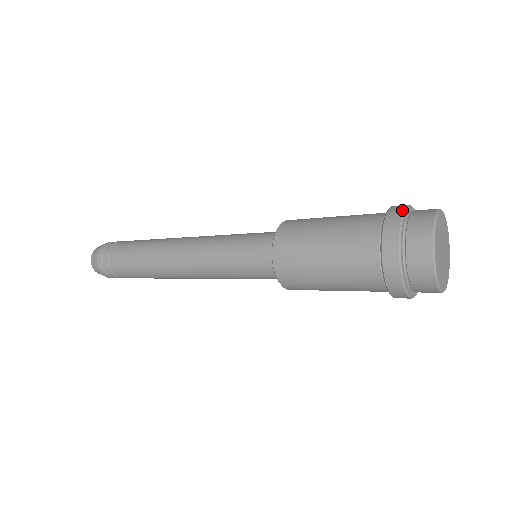
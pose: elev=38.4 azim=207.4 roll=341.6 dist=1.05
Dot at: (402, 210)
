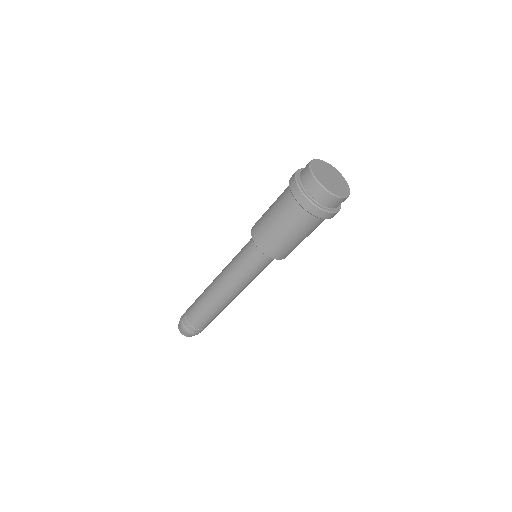
Dot at: (299, 169)
